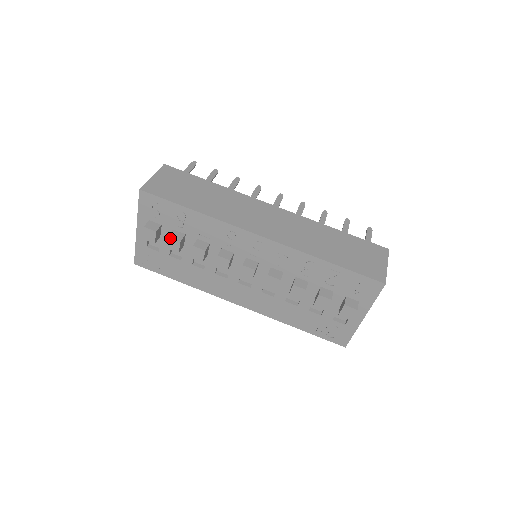
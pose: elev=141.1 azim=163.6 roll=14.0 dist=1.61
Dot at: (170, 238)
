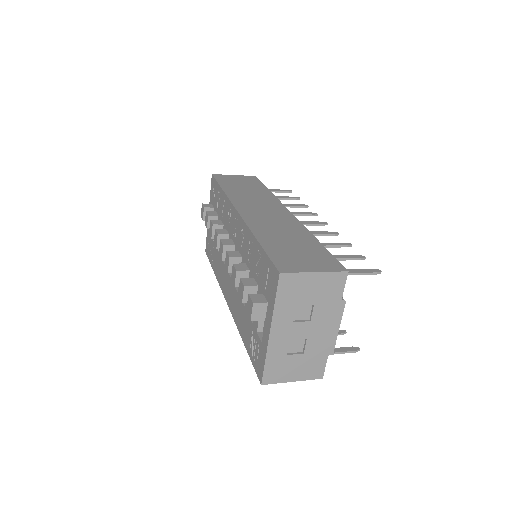
Dot at: (206, 213)
